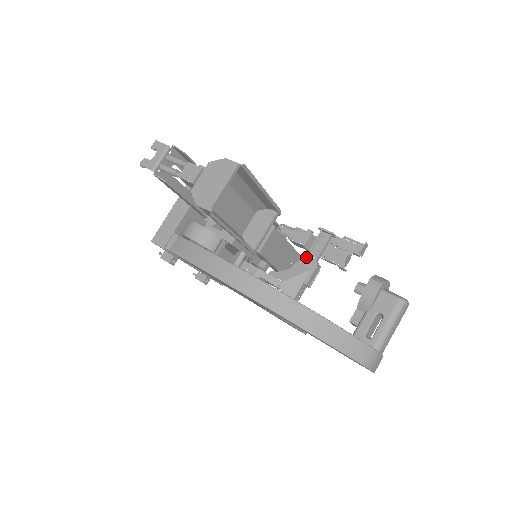
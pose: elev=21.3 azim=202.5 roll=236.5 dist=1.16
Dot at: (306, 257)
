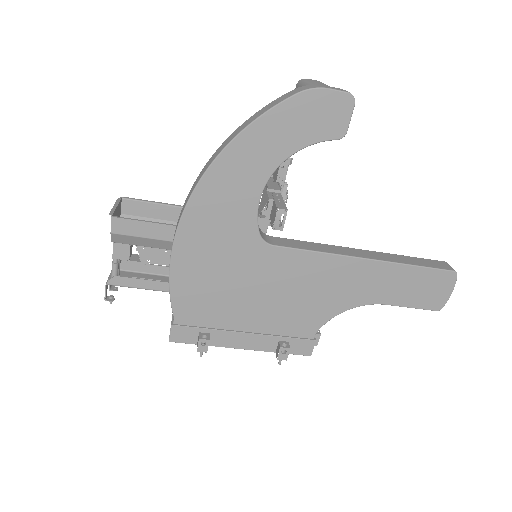
Dot at: occluded
